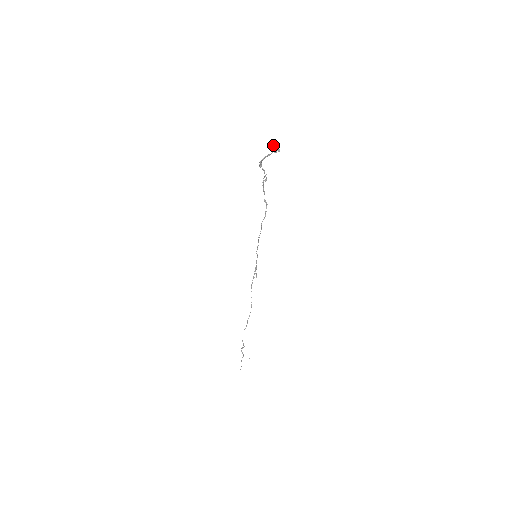
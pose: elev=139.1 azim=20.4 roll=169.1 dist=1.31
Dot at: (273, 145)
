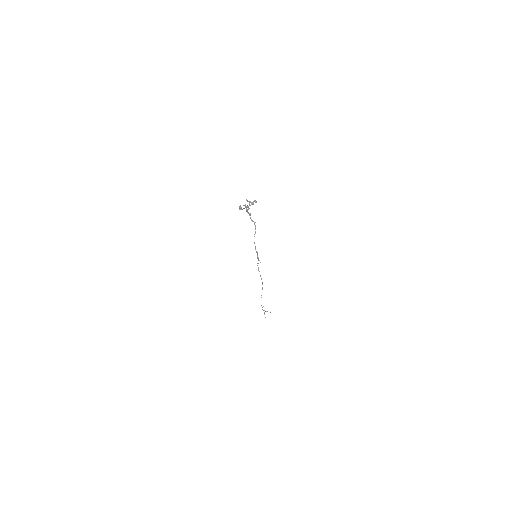
Dot at: (248, 201)
